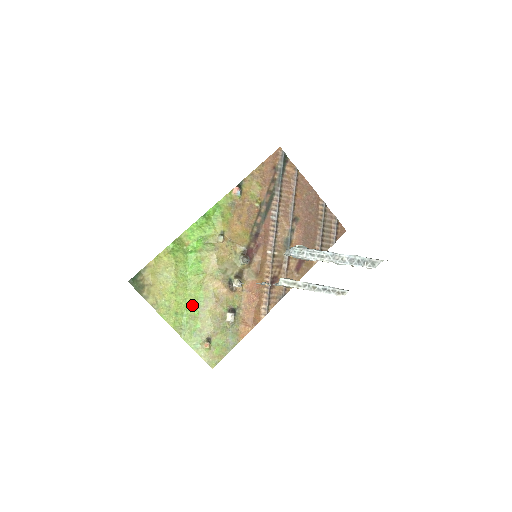
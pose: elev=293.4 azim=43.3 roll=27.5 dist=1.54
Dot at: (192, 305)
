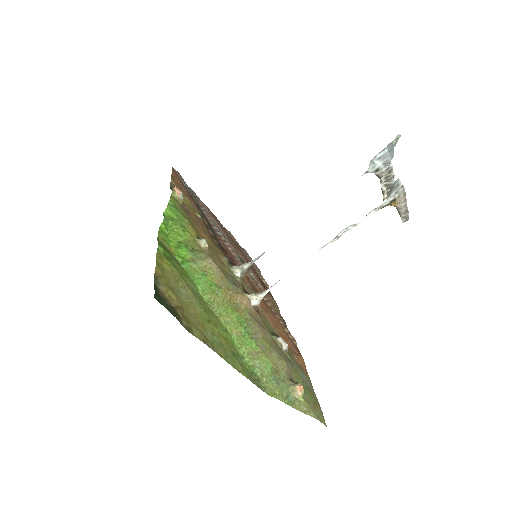
Dot at: (240, 337)
